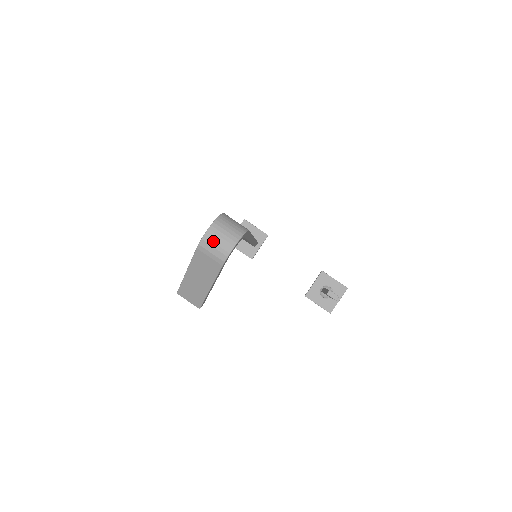
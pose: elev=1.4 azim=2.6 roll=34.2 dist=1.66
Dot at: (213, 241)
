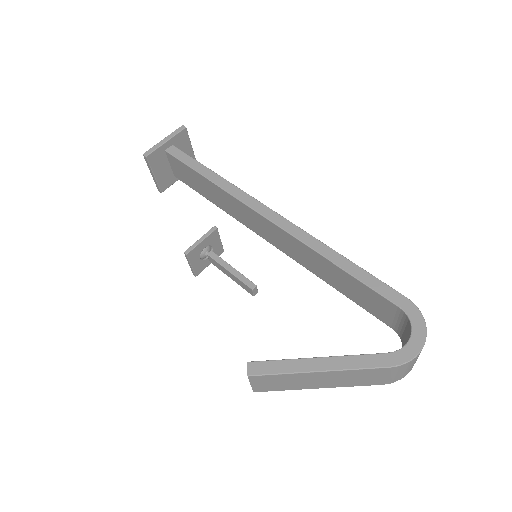
Dot at: (413, 363)
